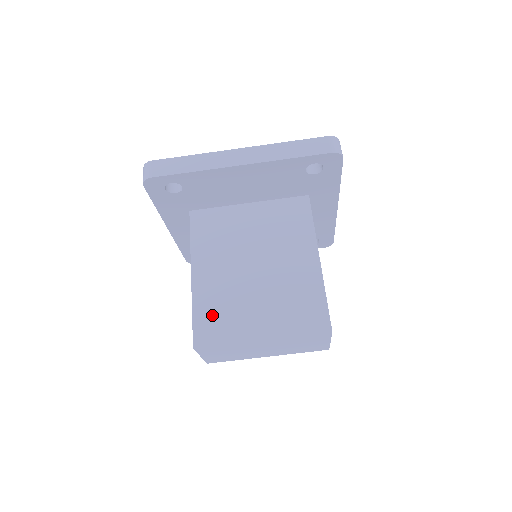
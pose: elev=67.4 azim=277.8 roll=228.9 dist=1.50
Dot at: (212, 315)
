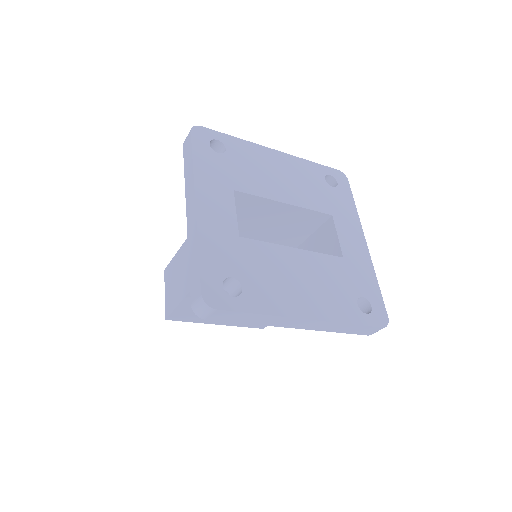
Dot at: (191, 311)
